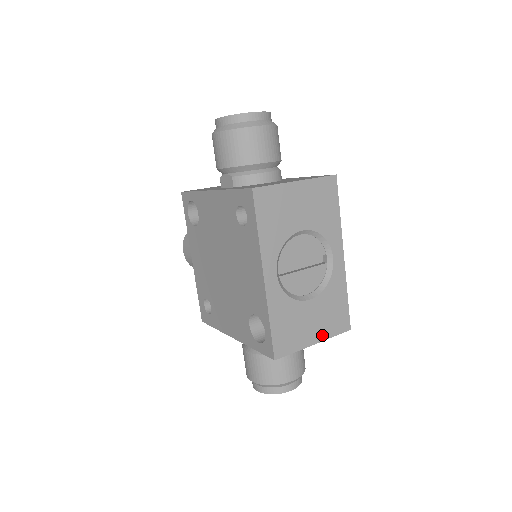
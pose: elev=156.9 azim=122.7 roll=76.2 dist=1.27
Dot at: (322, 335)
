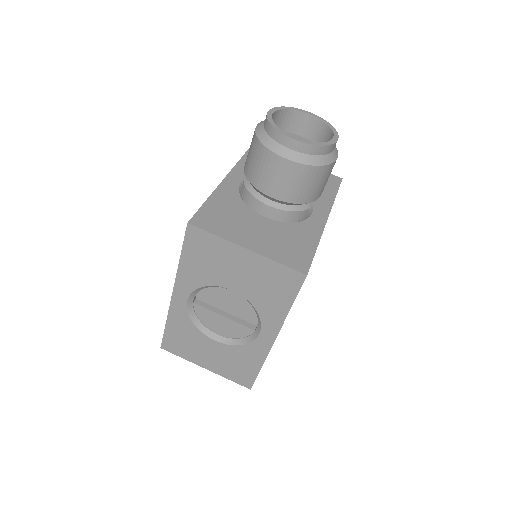
Dot at: (216, 369)
